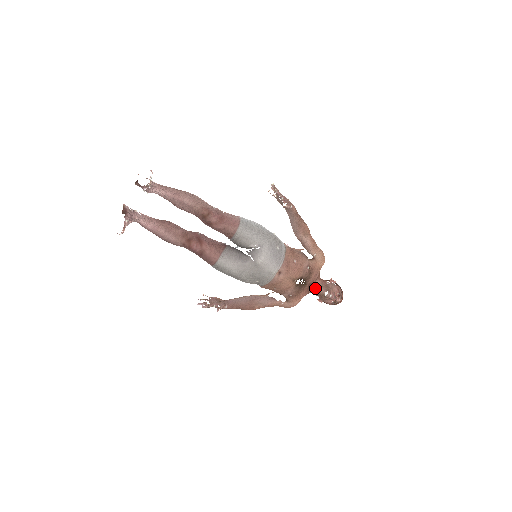
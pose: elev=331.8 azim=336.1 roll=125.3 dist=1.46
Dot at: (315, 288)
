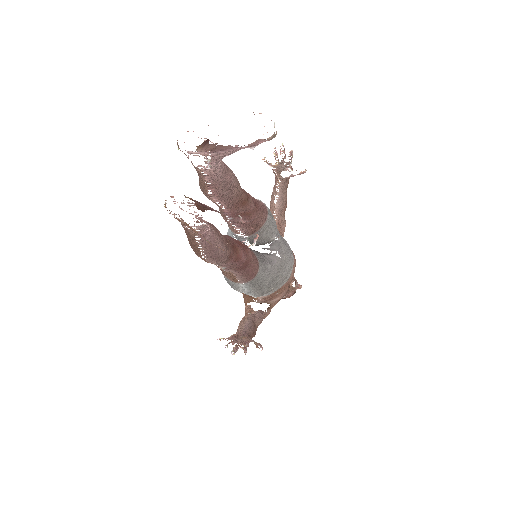
Dot at: occluded
